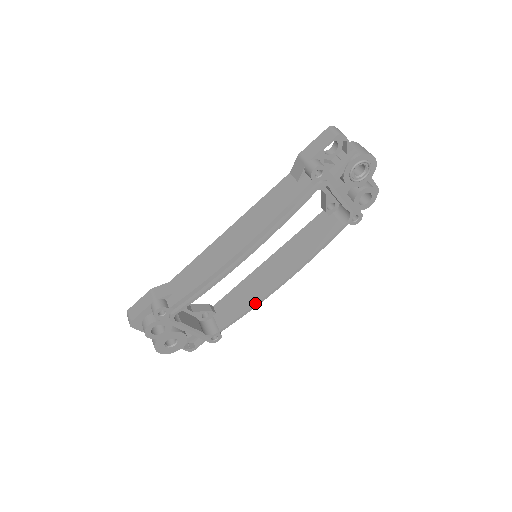
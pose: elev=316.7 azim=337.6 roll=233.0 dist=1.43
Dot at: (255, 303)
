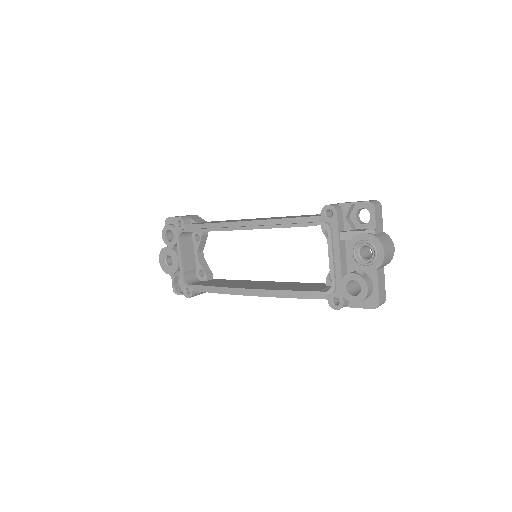
Dot at: (222, 286)
